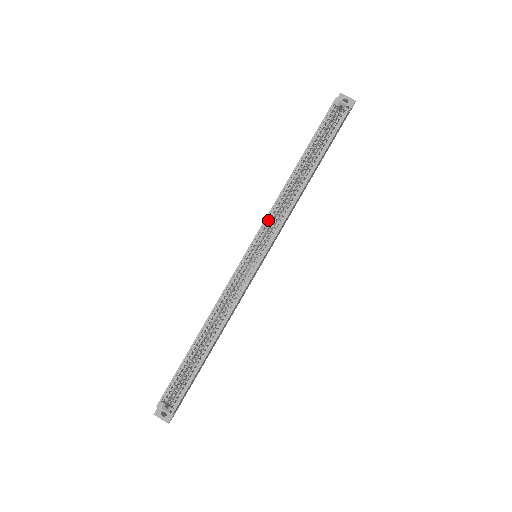
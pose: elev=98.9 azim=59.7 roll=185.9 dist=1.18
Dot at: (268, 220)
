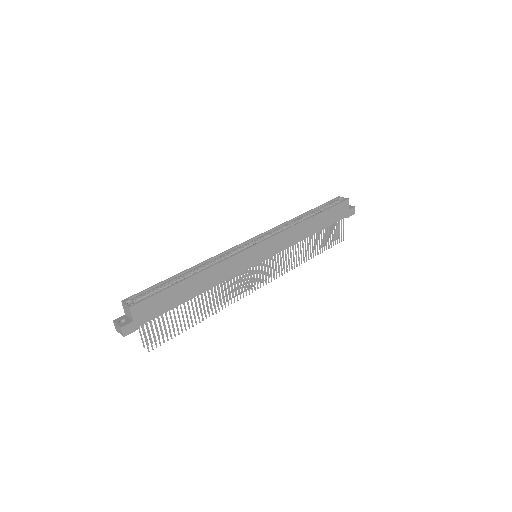
Dot at: (272, 231)
